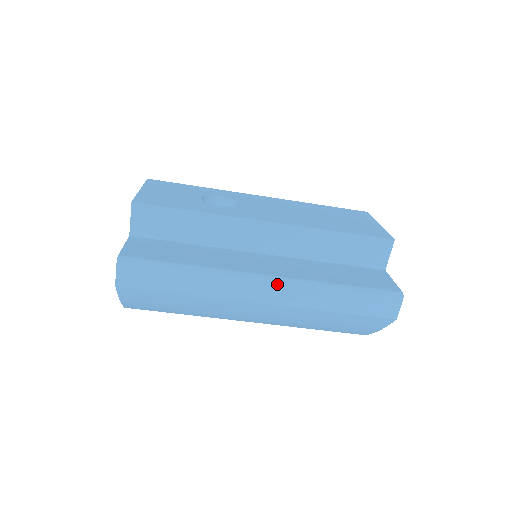
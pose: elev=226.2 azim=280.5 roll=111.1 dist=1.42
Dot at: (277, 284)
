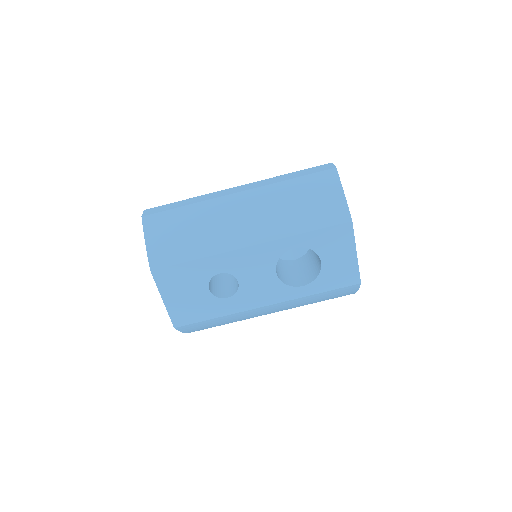
Dot at: (245, 185)
